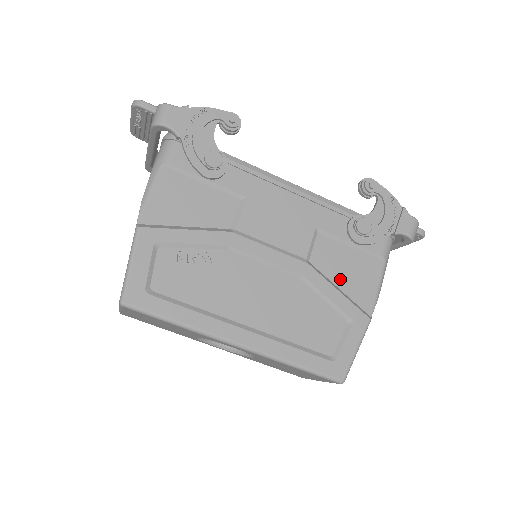
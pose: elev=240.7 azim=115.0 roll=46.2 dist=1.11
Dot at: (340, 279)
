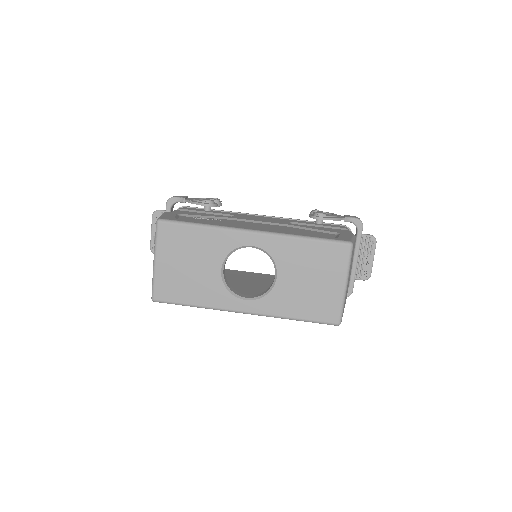
Dot at: occluded
